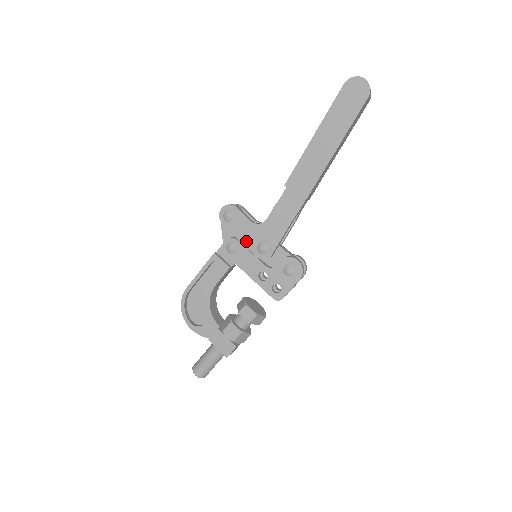
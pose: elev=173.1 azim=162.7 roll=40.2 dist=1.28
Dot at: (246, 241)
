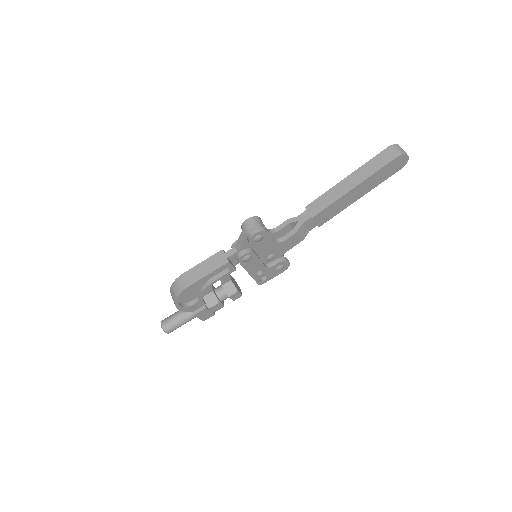
Dot at: (261, 254)
